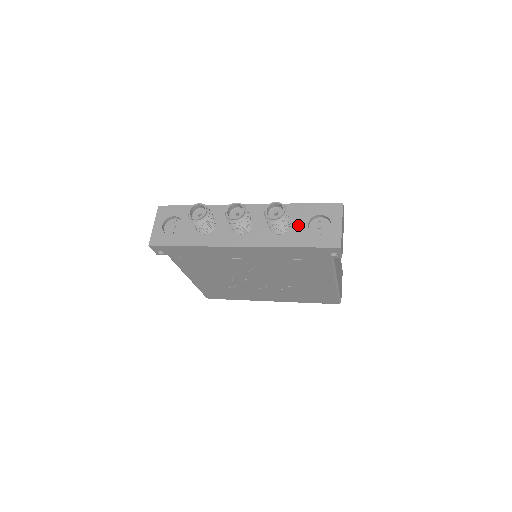
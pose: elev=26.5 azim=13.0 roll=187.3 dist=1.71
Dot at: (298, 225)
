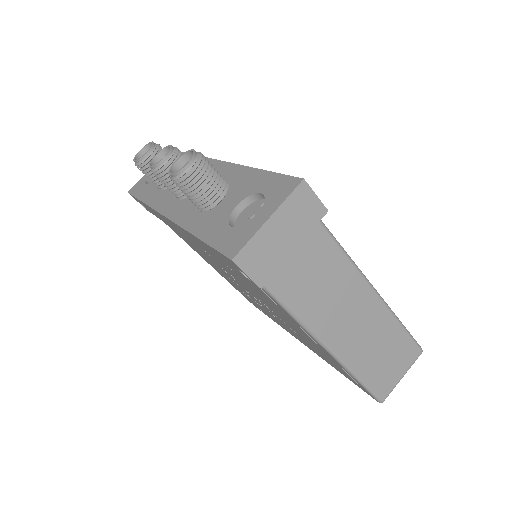
Dot at: (227, 203)
